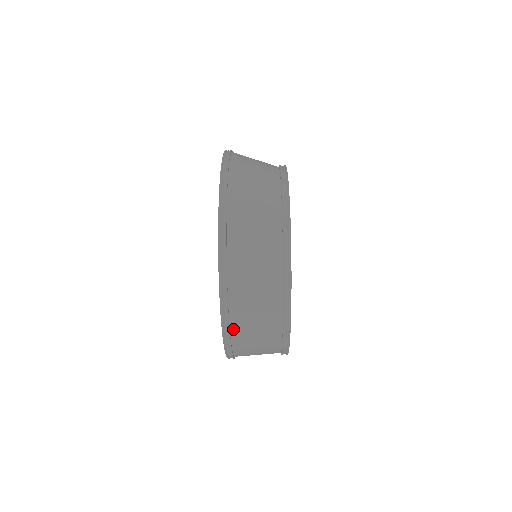
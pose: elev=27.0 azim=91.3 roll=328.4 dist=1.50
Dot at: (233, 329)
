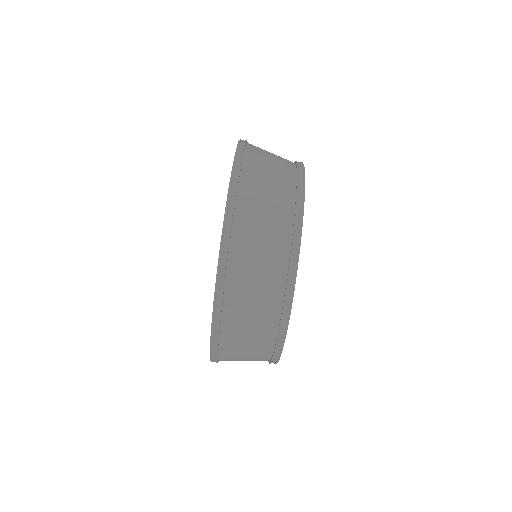
Dot at: (225, 310)
